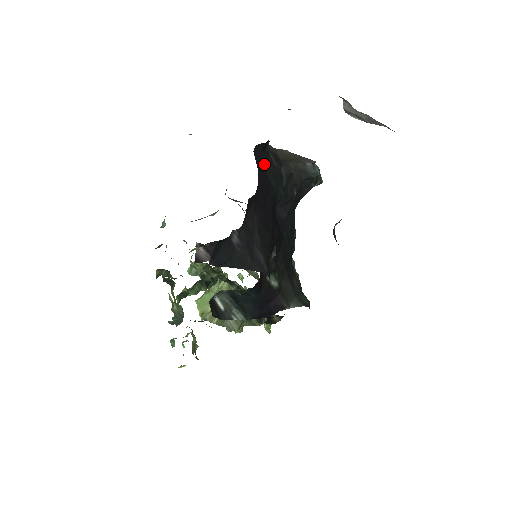
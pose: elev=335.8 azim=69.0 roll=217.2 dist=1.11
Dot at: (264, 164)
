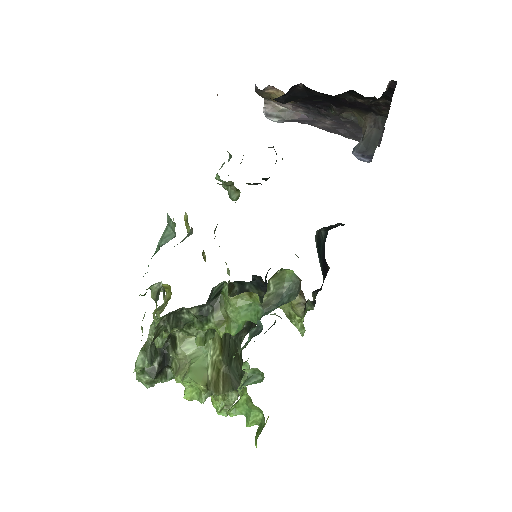
Dot at: occluded
